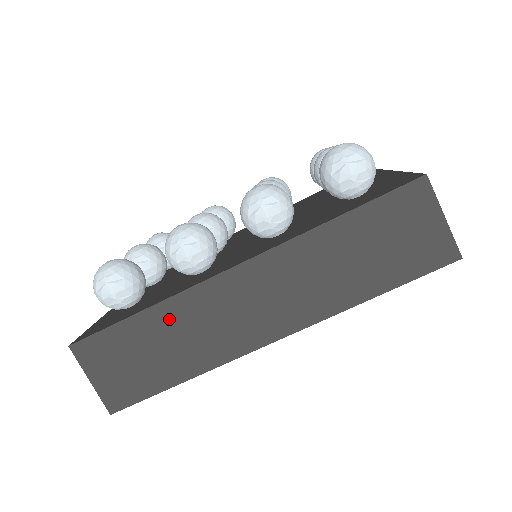
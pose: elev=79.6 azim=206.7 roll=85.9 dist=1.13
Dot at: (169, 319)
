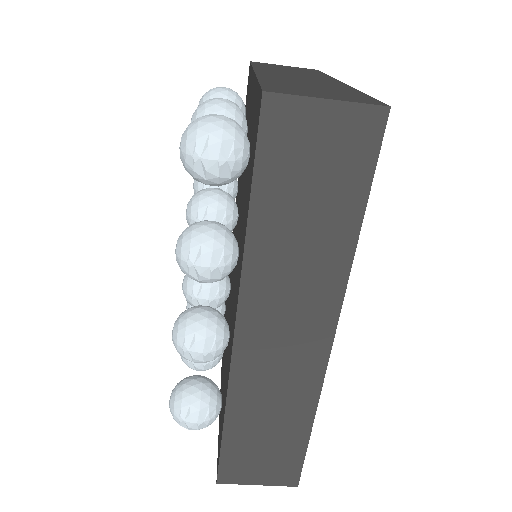
Dot at: (246, 408)
